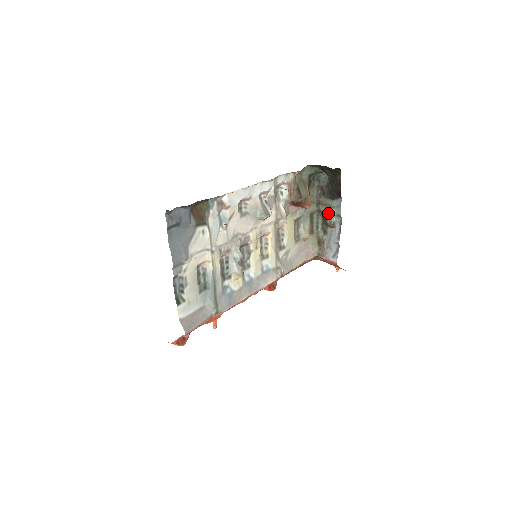
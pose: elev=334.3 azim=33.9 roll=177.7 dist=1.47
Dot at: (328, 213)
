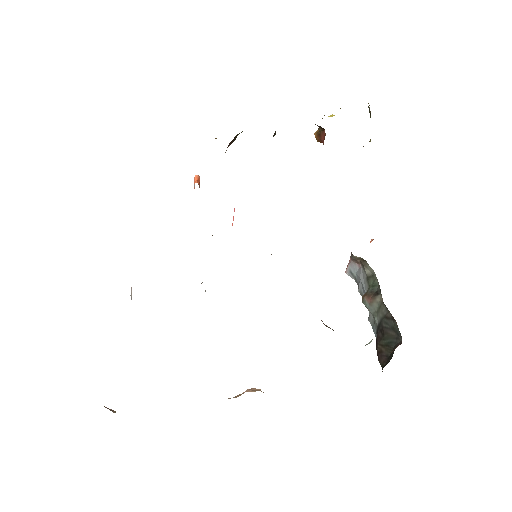
Dot at: (372, 305)
